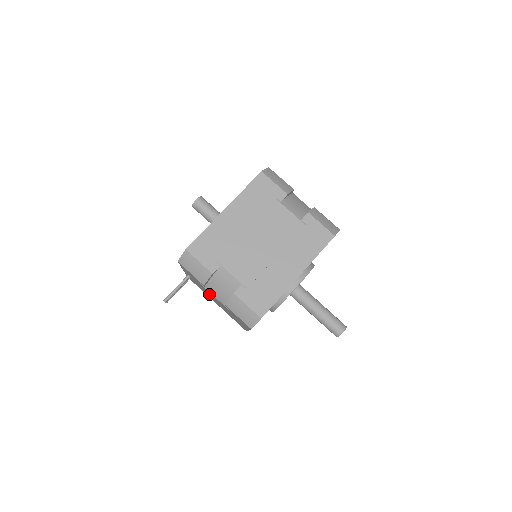
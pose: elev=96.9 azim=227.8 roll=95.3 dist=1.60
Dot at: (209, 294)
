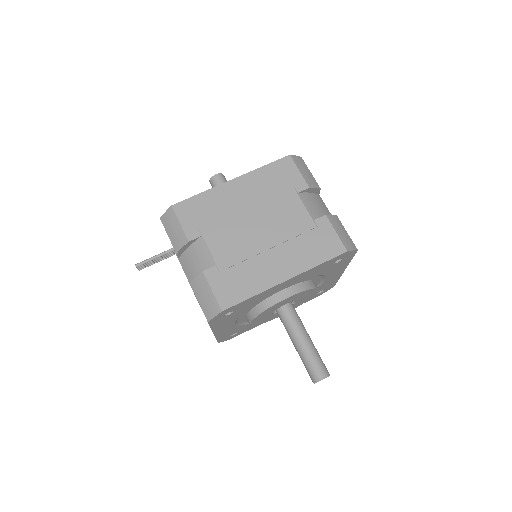
Dot at: occluded
